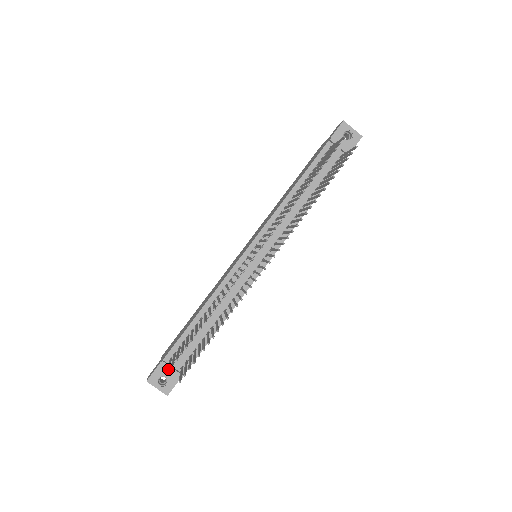
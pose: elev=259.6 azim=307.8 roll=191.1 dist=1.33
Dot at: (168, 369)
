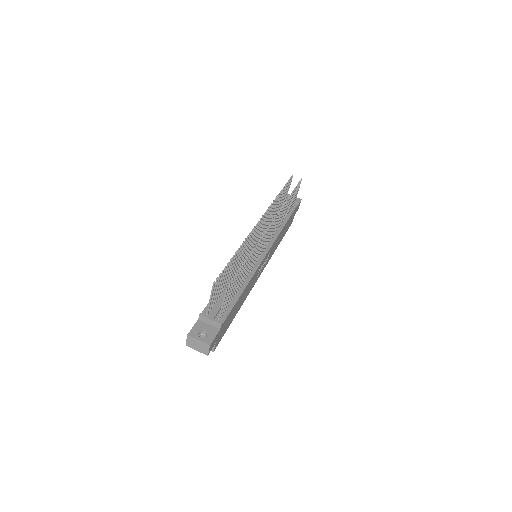
Dot at: (213, 287)
